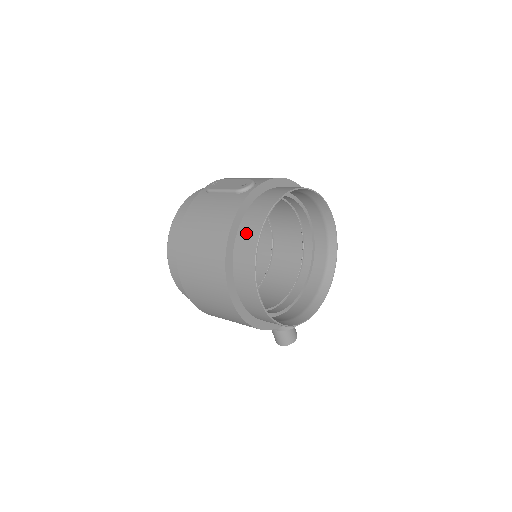
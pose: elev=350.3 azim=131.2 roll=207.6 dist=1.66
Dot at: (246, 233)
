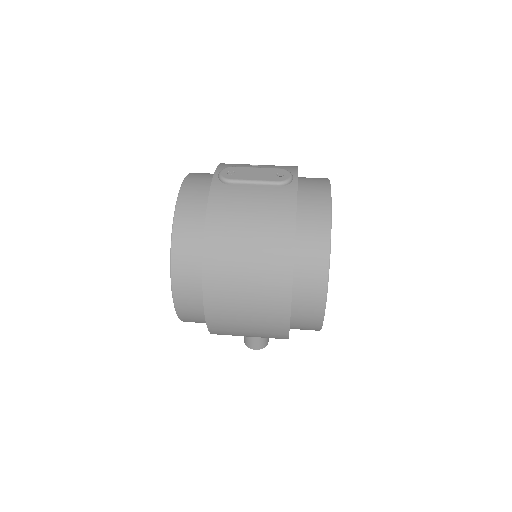
Dot at: (310, 234)
